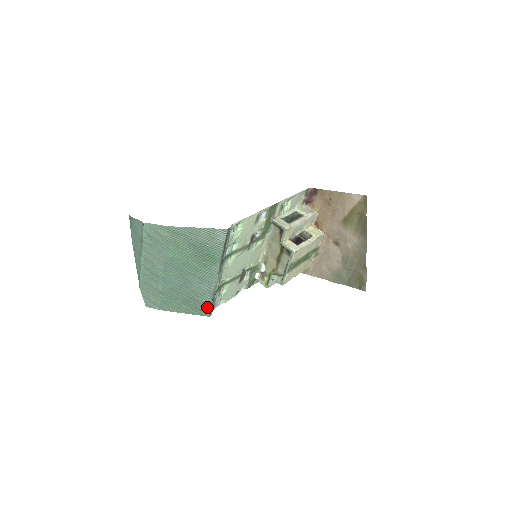
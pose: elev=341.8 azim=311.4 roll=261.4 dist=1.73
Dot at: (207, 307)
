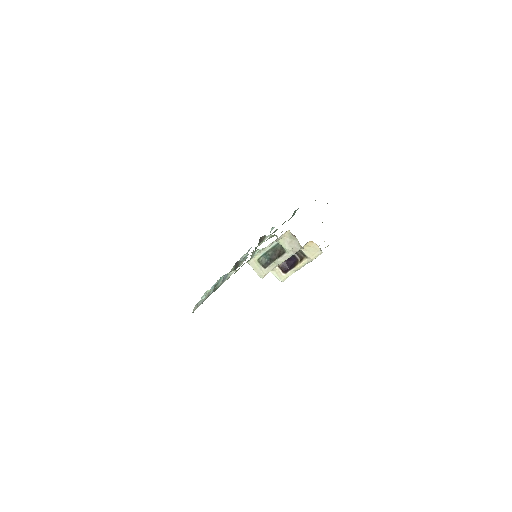
Dot at: occluded
